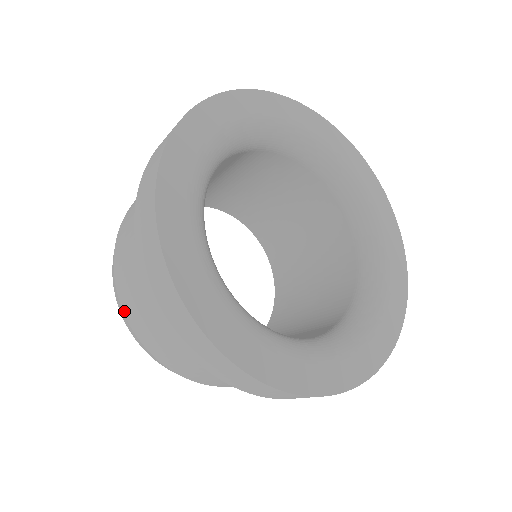
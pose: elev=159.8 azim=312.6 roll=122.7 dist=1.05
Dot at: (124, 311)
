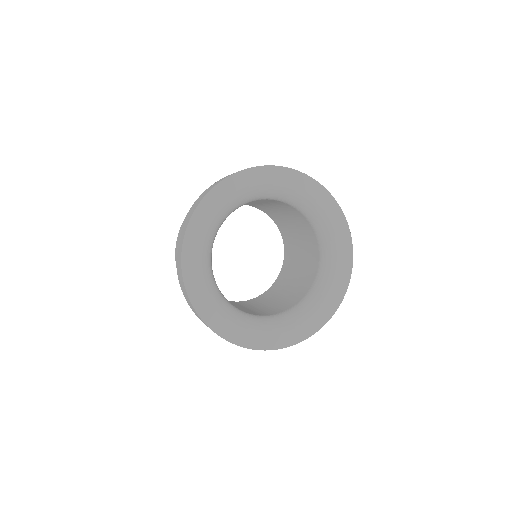
Dot at: occluded
